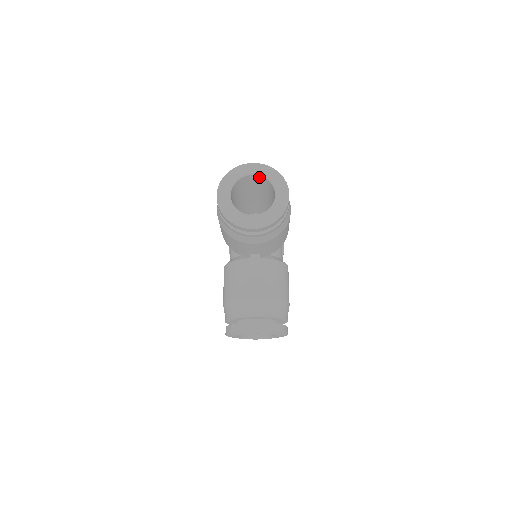
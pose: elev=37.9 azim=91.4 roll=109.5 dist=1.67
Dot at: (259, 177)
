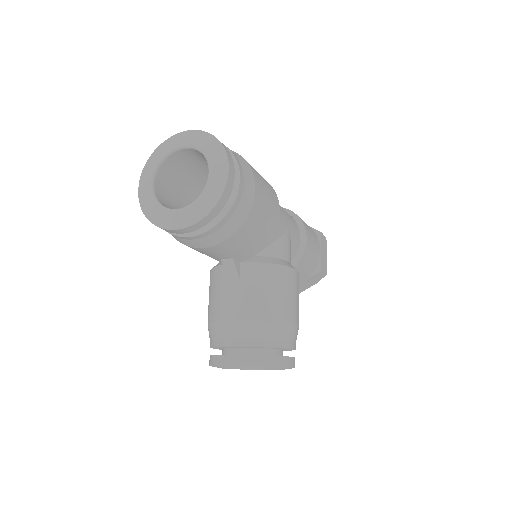
Dot at: (193, 150)
